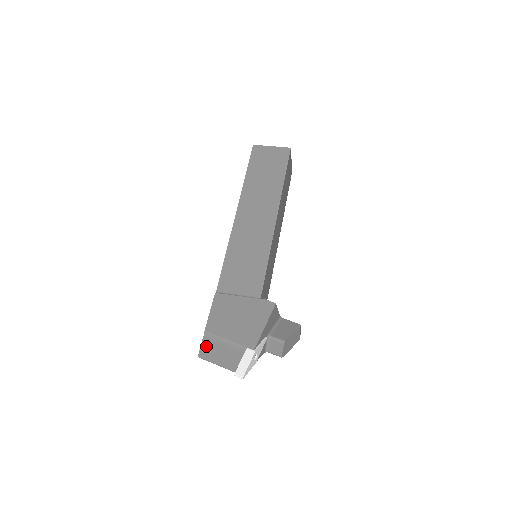
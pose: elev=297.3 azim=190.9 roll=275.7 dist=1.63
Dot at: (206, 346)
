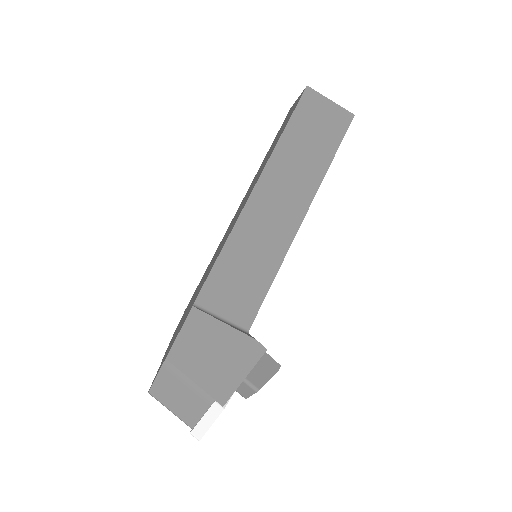
Dot at: (162, 381)
